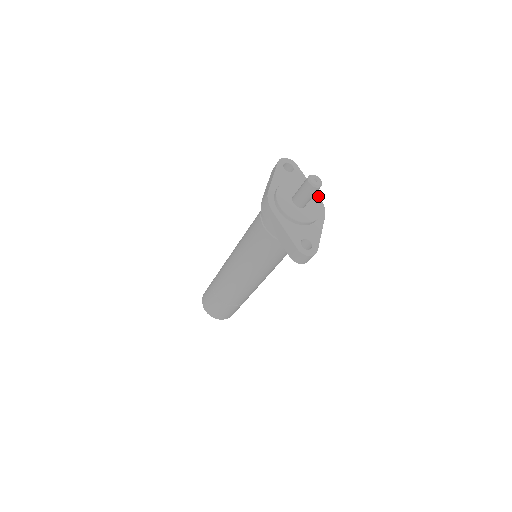
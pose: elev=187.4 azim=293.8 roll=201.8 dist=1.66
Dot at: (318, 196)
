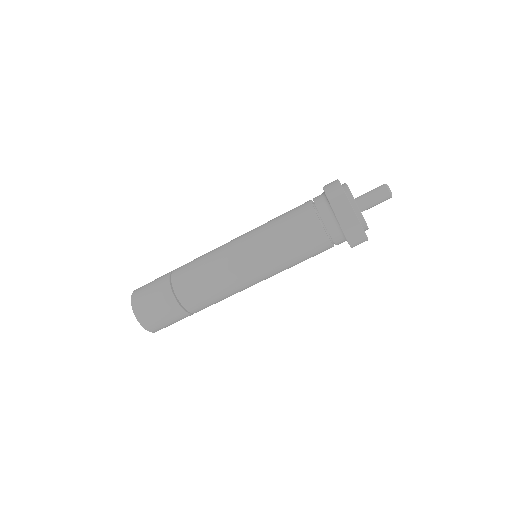
Dot at: occluded
